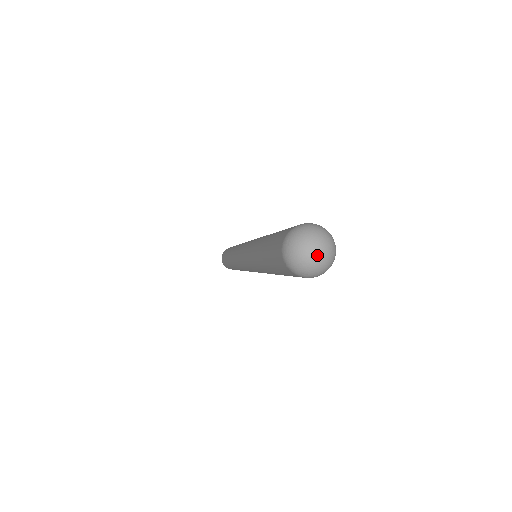
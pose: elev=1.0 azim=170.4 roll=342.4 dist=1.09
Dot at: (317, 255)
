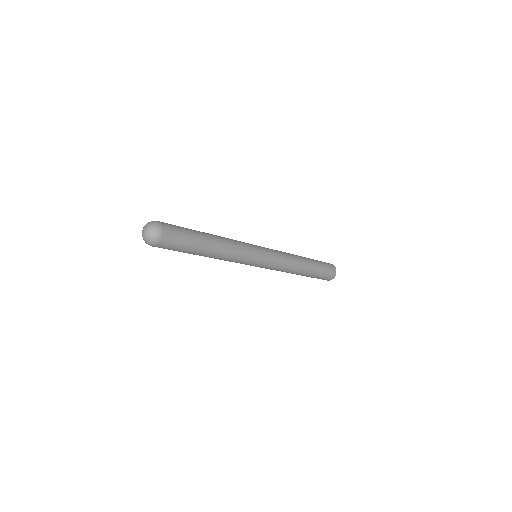
Dot at: (145, 233)
